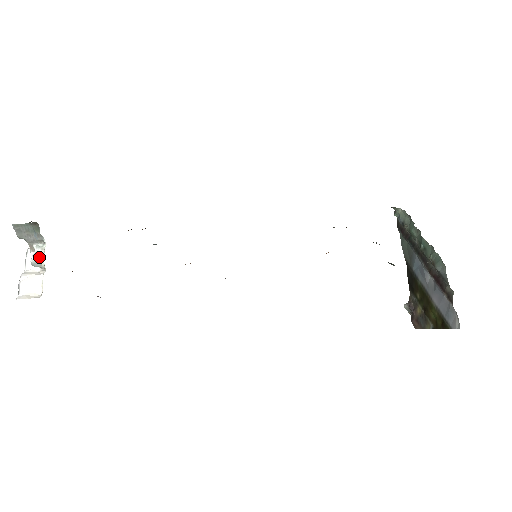
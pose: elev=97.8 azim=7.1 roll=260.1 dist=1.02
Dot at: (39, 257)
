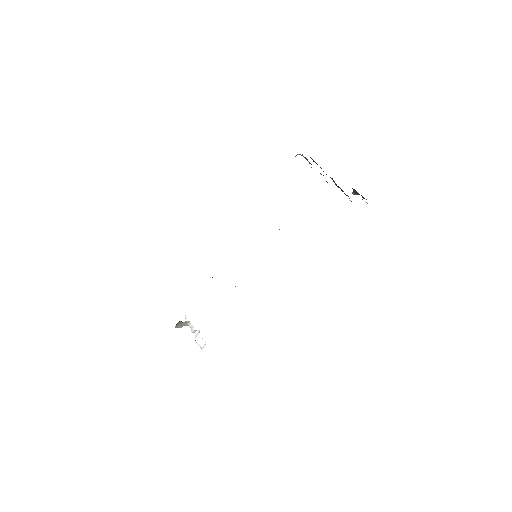
Dot at: (192, 329)
